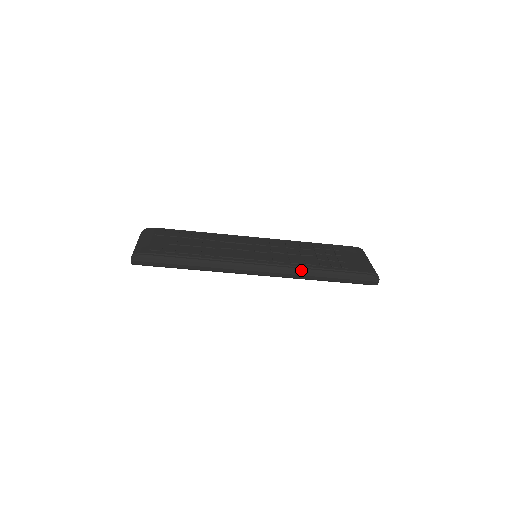
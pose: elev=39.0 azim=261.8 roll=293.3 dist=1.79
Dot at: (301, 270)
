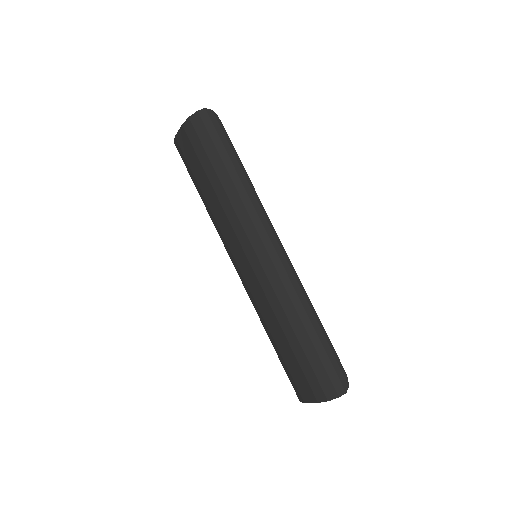
Dot at: (303, 291)
